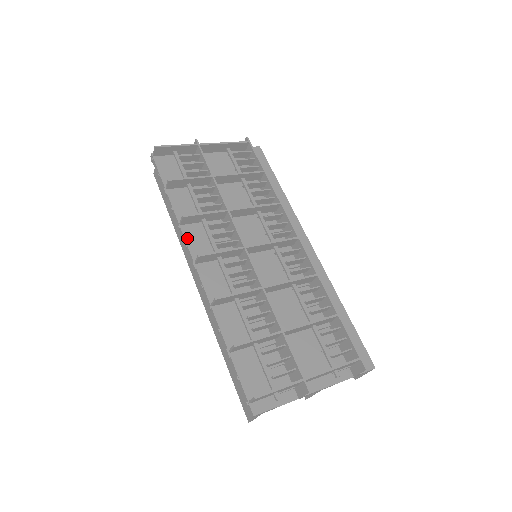
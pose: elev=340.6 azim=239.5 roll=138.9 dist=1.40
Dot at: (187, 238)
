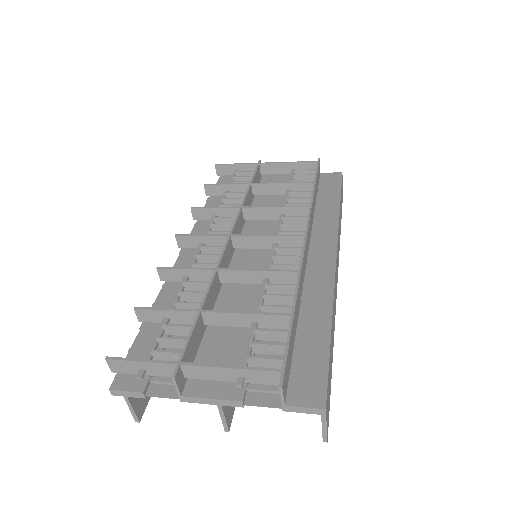
Dot at: (194, 231)
